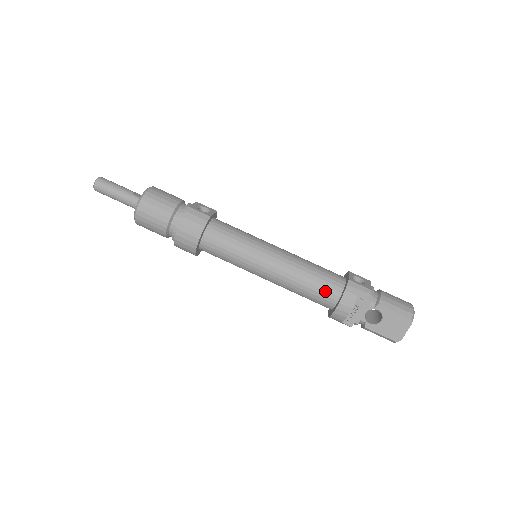
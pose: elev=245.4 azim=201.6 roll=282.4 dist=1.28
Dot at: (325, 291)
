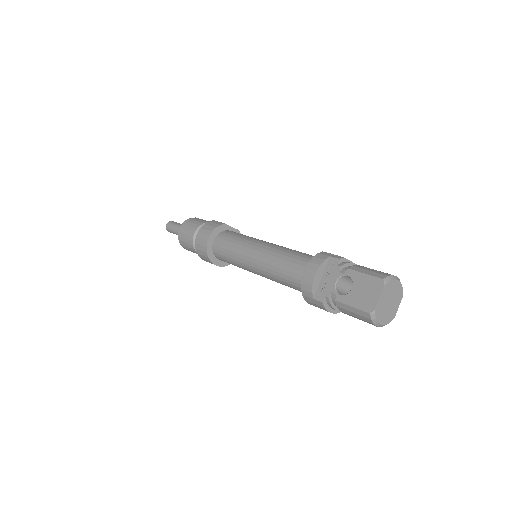
Dot at: (298, 265)
